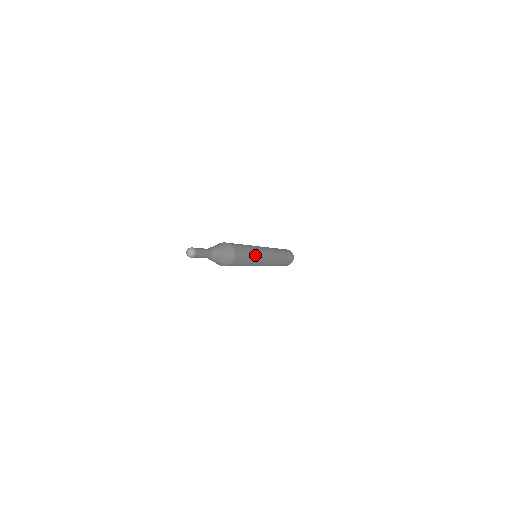
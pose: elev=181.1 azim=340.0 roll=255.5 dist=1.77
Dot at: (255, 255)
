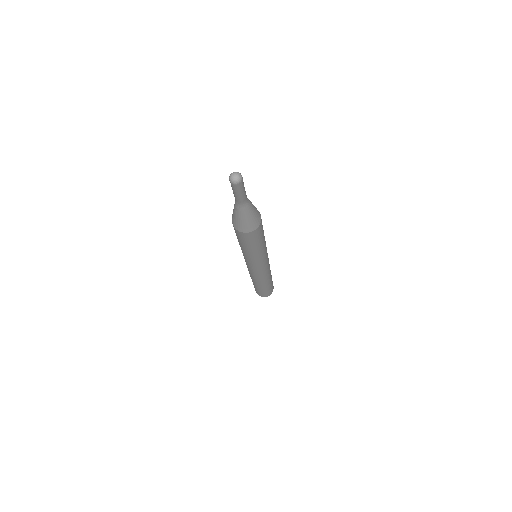
Dot at: (265, 245)
